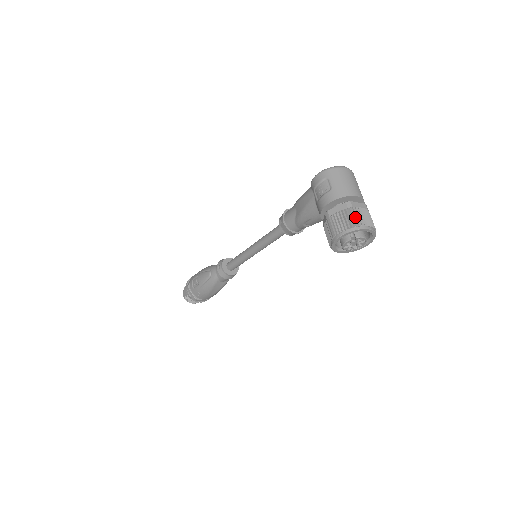
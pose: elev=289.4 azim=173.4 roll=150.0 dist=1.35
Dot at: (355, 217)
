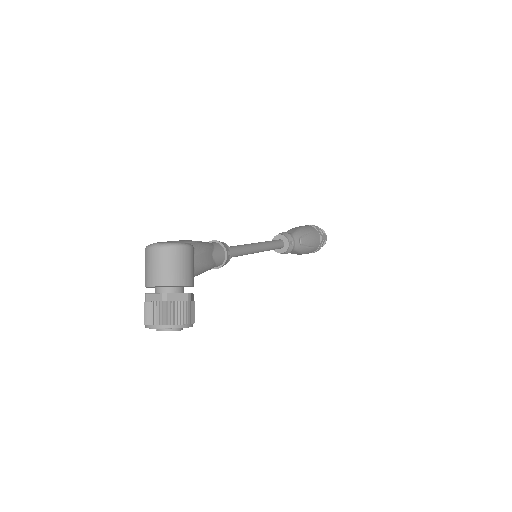
Dot at: (145, 314)
